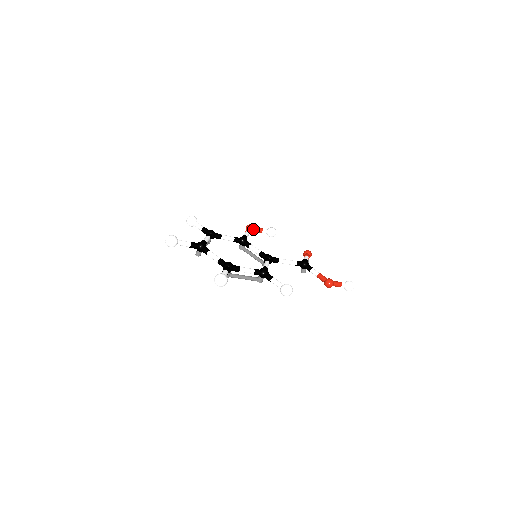
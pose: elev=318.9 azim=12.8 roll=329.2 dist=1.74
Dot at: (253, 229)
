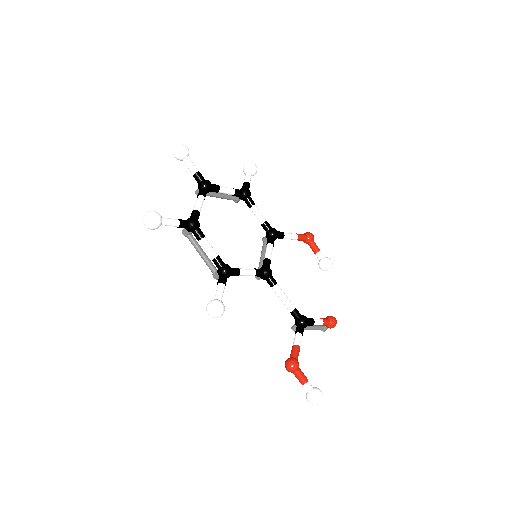
Dot at: (309, 241)
